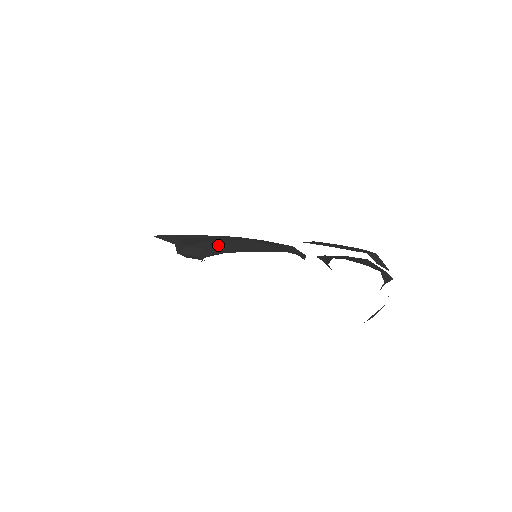
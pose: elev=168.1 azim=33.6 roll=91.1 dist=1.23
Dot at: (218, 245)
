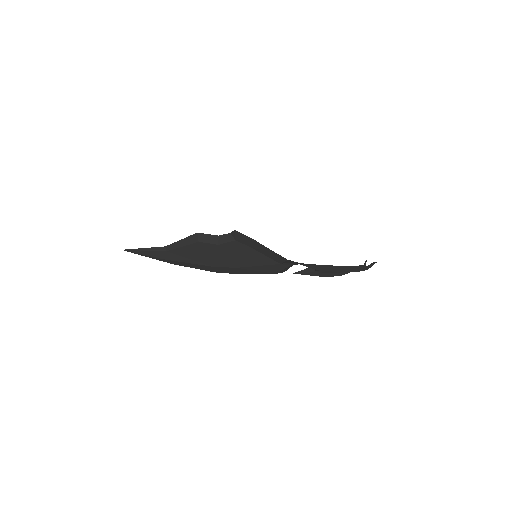
Dot at: occluded
